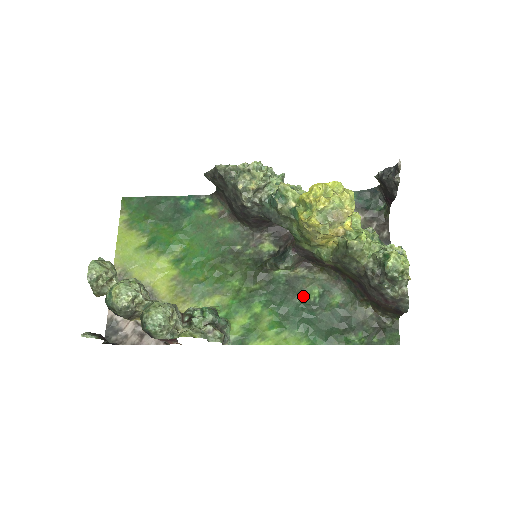
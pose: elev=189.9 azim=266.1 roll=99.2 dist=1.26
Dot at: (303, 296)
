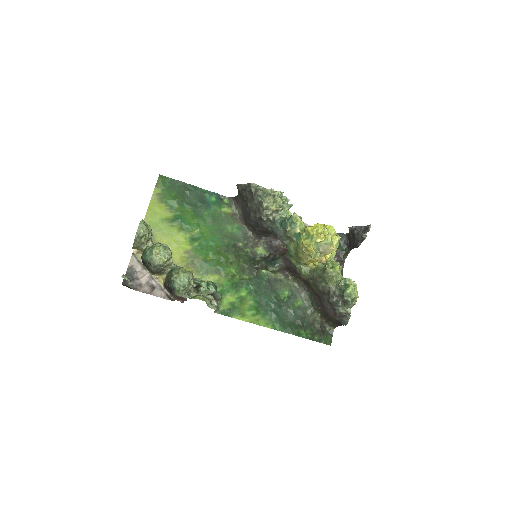
Dot at: (277, 294)
